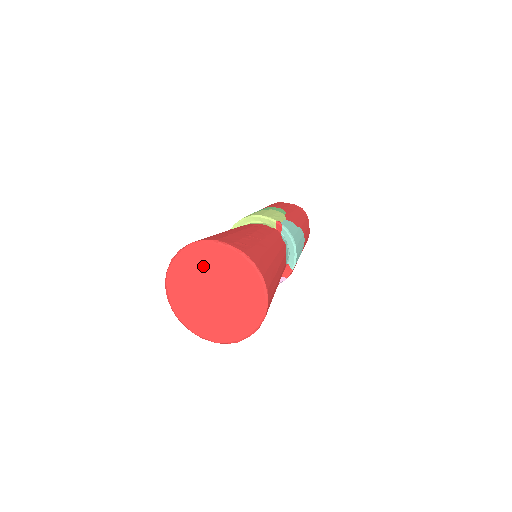
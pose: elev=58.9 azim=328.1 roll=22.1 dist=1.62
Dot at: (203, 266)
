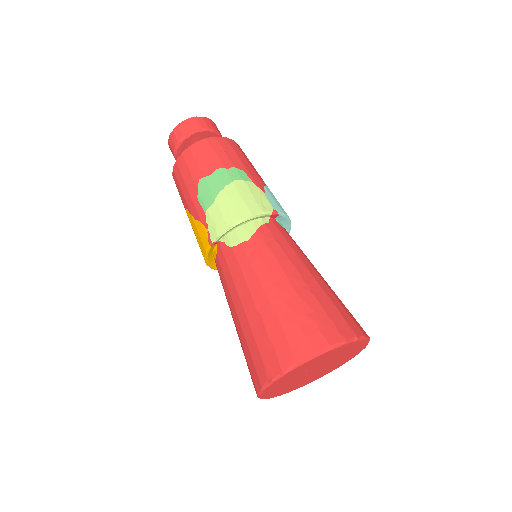
Dot at: (310, 366)
